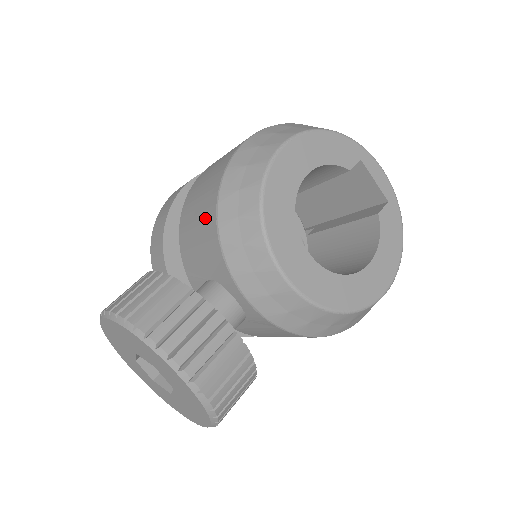
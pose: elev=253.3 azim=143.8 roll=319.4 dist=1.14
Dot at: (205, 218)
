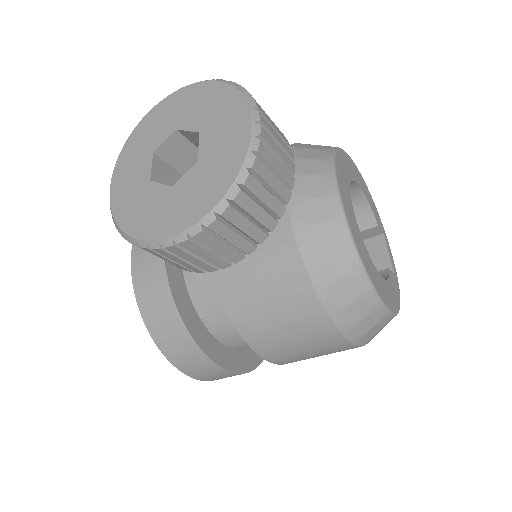
Dot at: occluded
